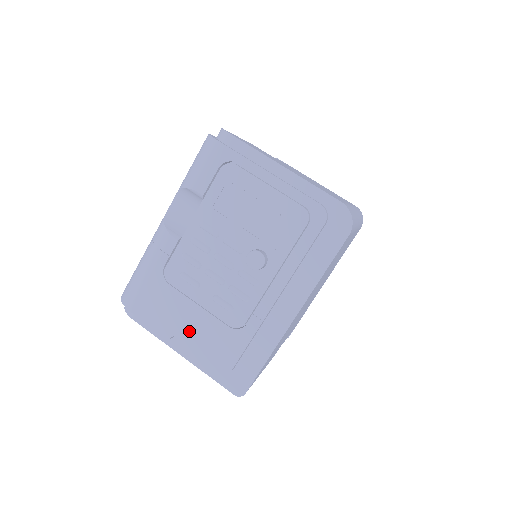
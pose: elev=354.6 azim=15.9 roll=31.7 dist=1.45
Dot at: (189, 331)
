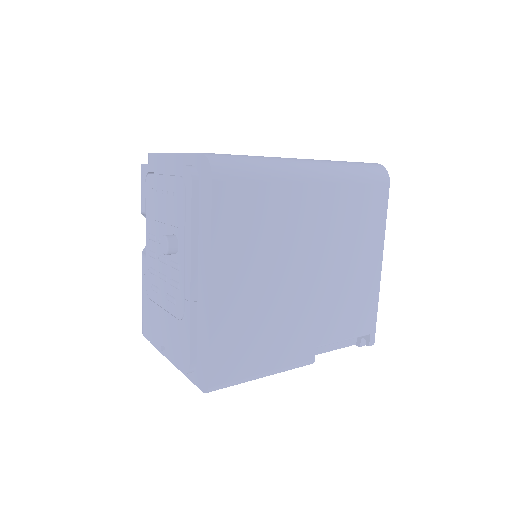
Dot at: (165, 337)
